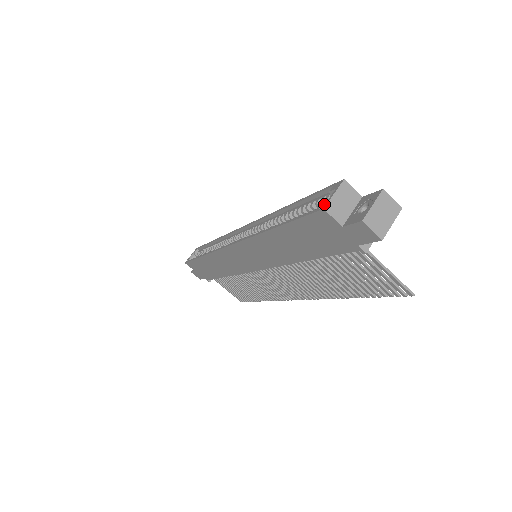
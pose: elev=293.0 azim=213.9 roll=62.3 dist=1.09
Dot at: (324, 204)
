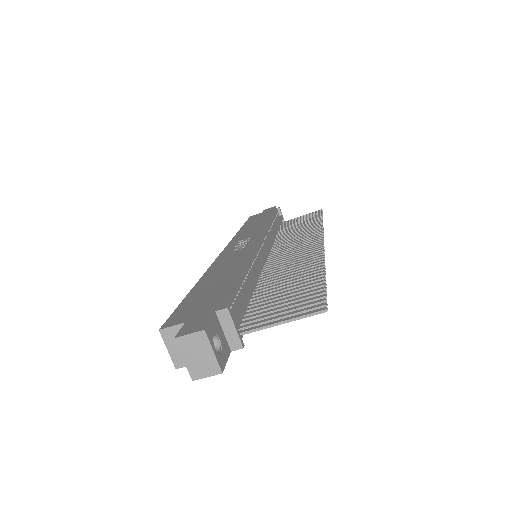
Dot at: (175, 355)
